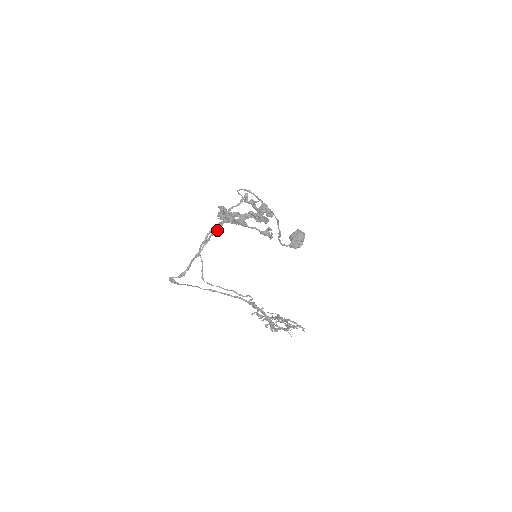
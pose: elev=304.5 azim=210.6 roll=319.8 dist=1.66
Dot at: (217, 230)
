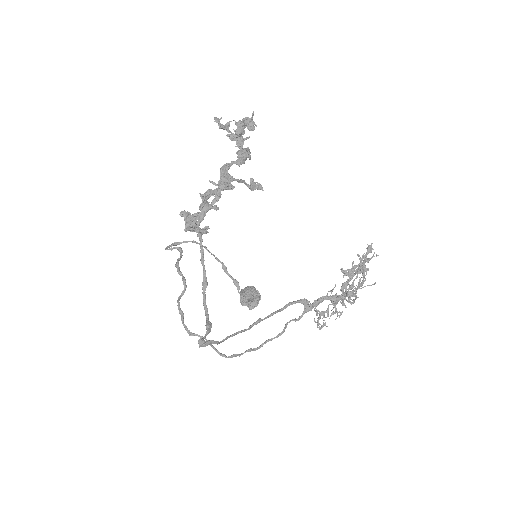
Dot at: (202, 233)
